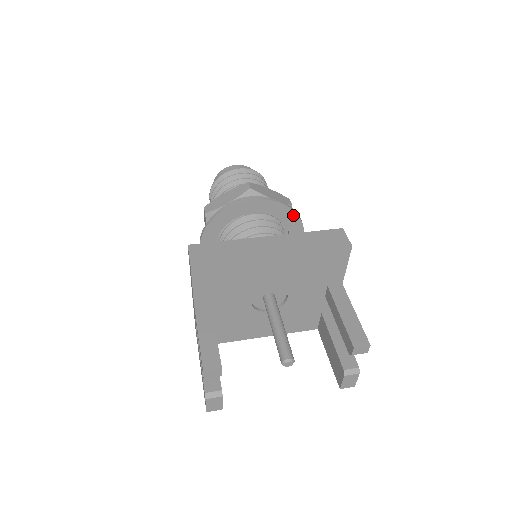
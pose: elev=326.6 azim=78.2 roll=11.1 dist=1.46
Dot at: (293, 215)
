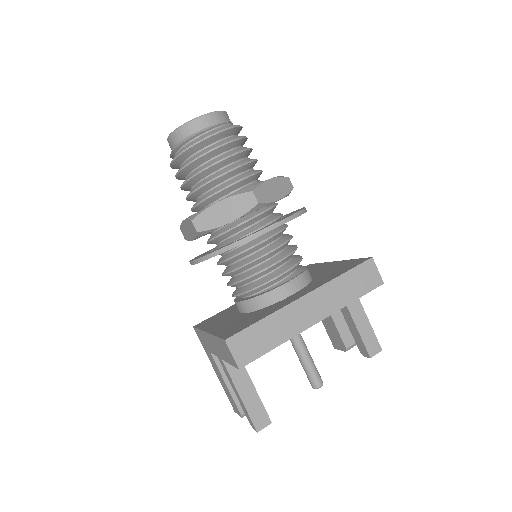
Dot at: occluded
